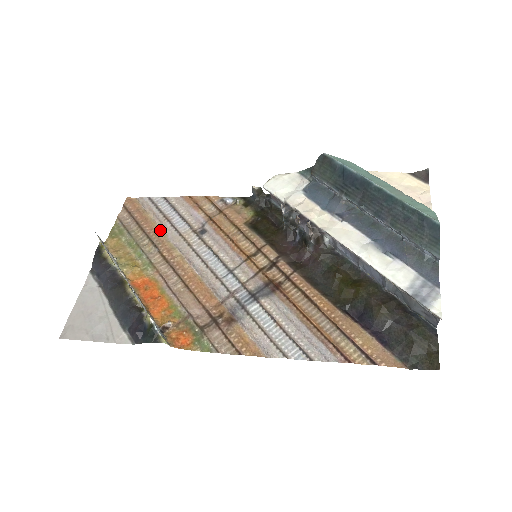
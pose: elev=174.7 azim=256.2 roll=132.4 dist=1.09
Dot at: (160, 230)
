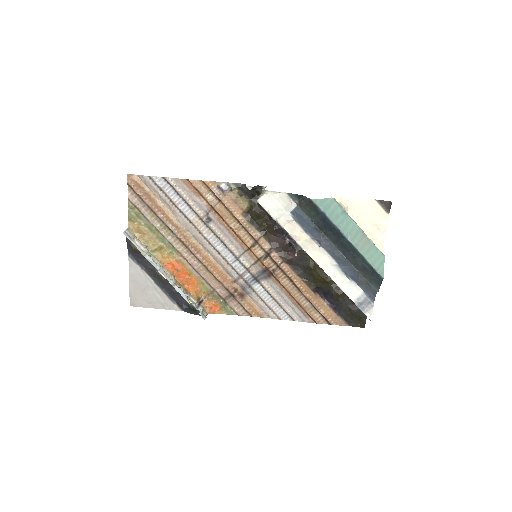
Dot at: (171, 215)
